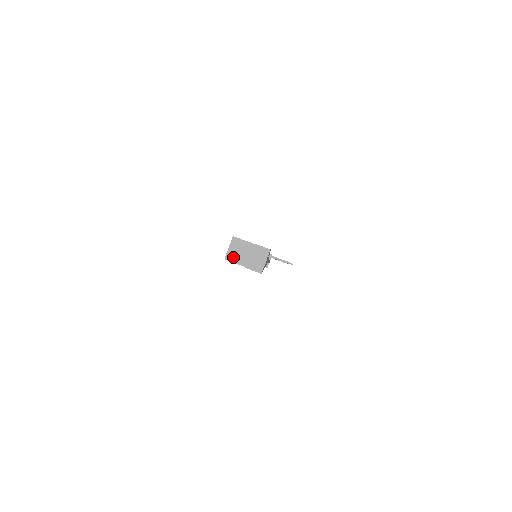
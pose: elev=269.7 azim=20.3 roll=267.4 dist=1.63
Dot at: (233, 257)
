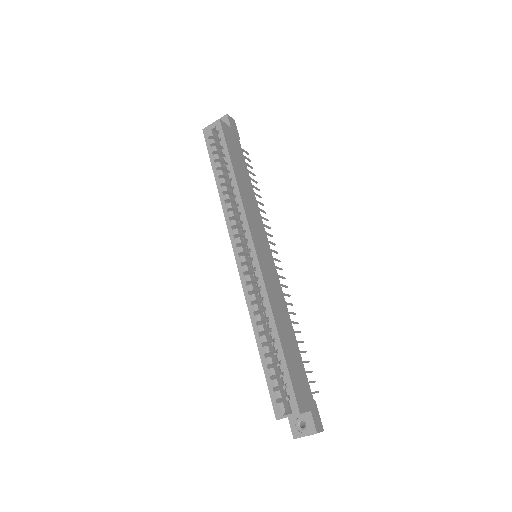
Dot at: occluded
